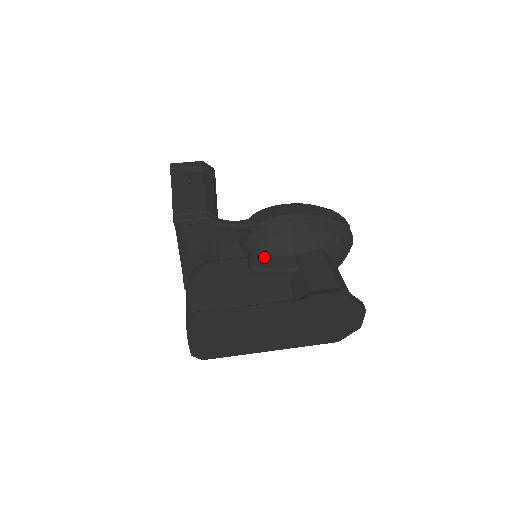
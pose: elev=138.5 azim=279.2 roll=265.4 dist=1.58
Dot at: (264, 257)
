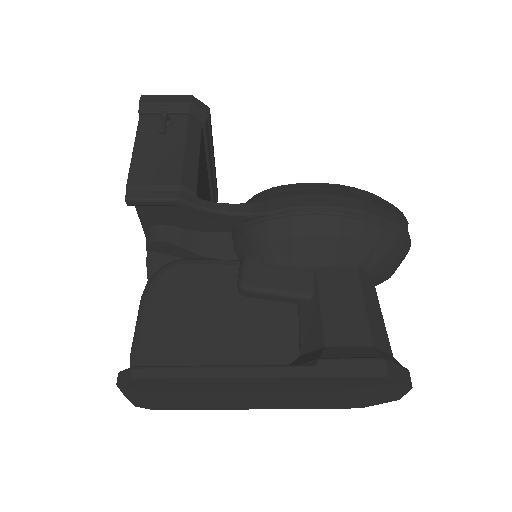
Dot at: (263, 269)
